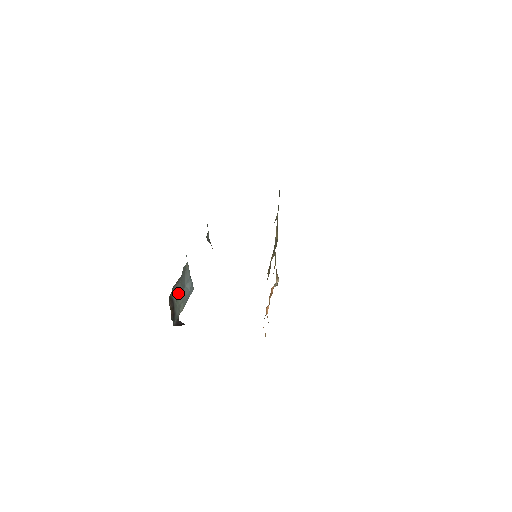
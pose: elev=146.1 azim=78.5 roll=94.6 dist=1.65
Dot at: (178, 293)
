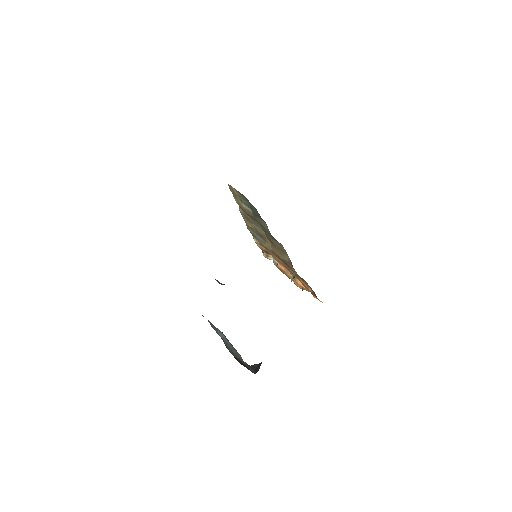
Dot at: occluded
